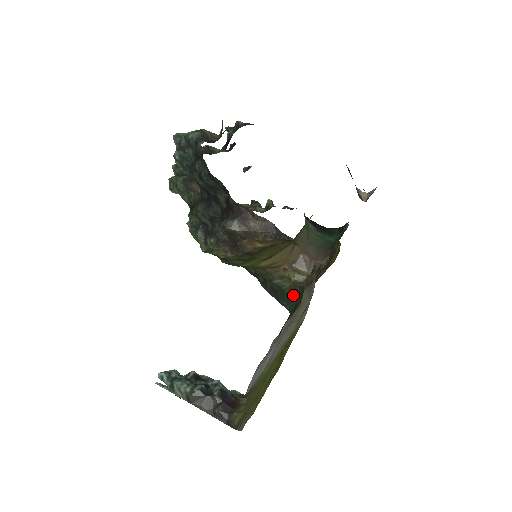
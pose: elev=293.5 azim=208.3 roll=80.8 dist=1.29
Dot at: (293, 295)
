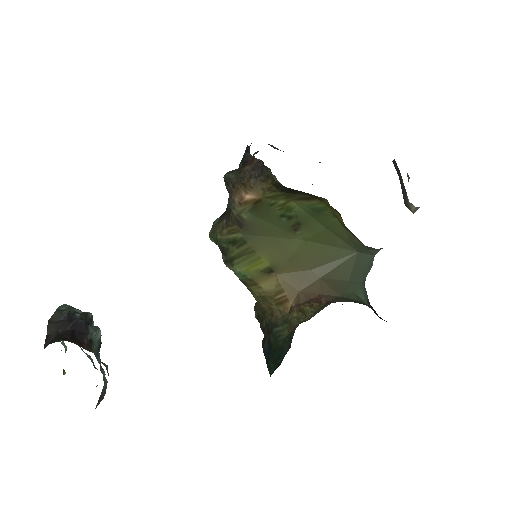
Dot at: (285, 349)
